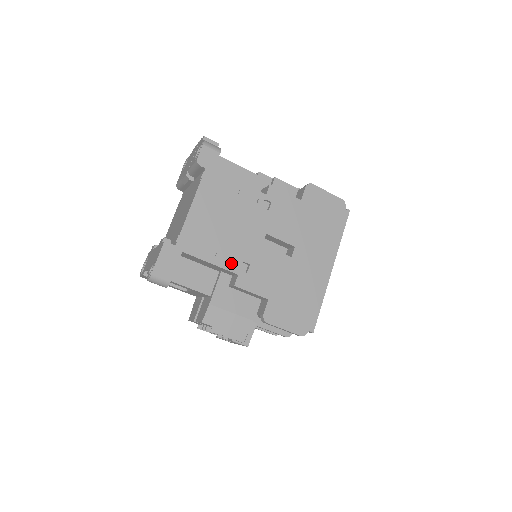
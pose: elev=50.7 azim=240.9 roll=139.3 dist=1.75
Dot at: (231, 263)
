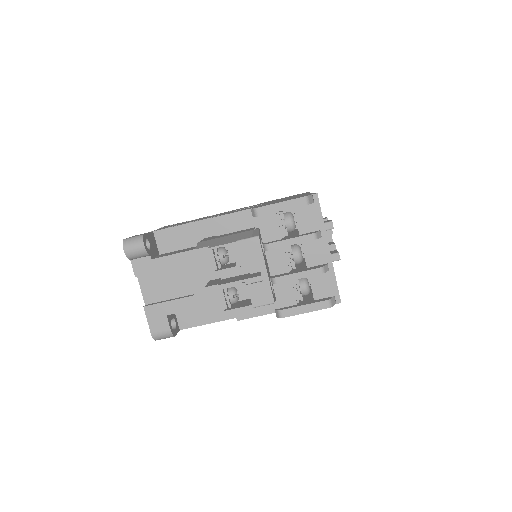
Dot at: occluded
